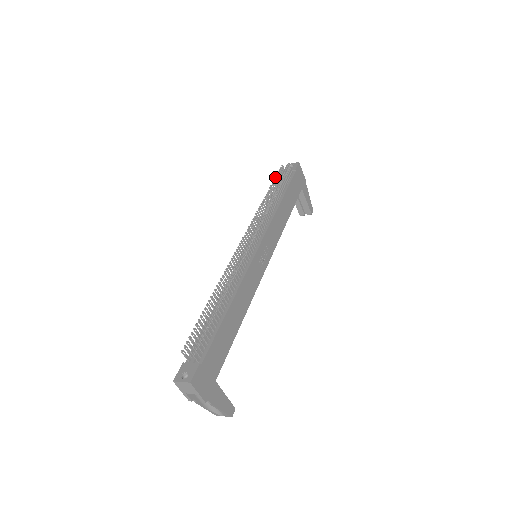
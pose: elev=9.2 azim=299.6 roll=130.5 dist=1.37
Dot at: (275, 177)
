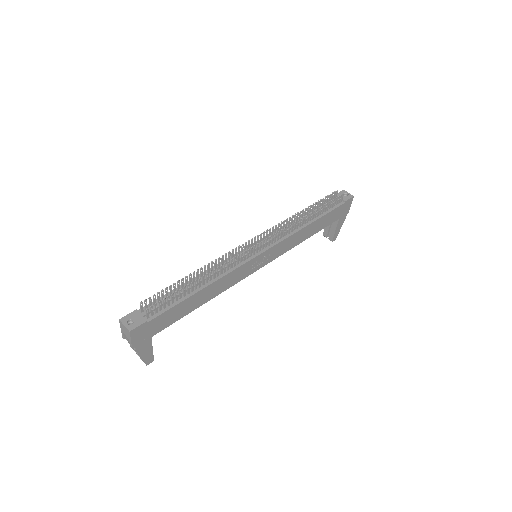
Dot at: (323, 198)
